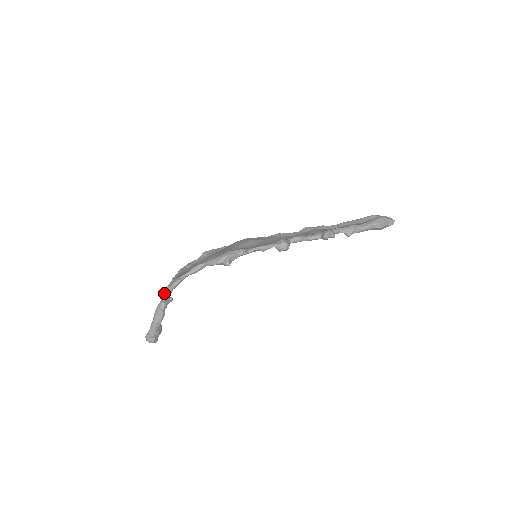
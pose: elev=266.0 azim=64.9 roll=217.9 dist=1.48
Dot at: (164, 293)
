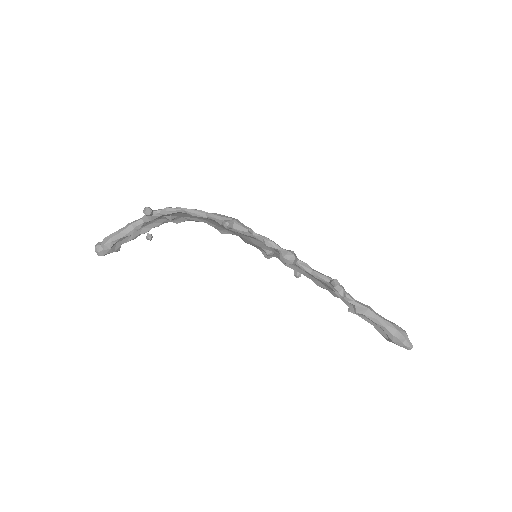
Dot at: occluded
